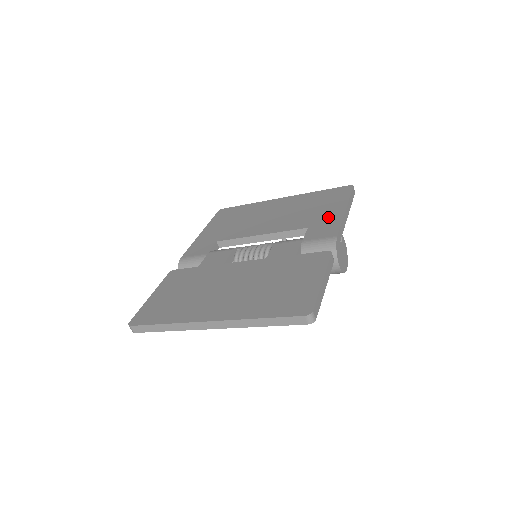
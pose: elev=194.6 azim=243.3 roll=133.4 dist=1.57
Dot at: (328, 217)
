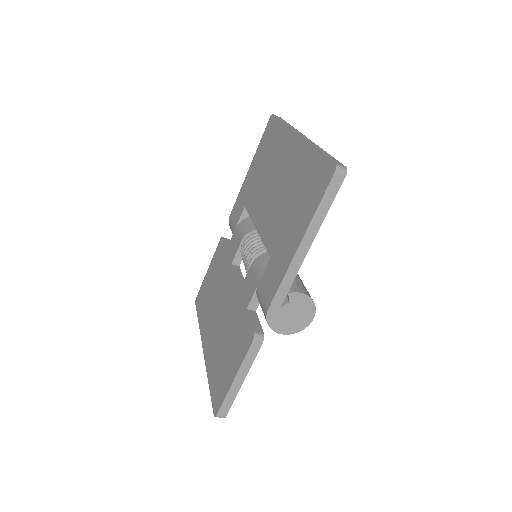
Dot at: (284, 250)
